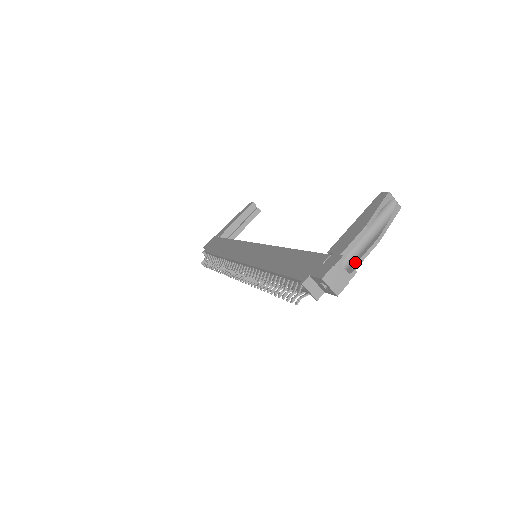
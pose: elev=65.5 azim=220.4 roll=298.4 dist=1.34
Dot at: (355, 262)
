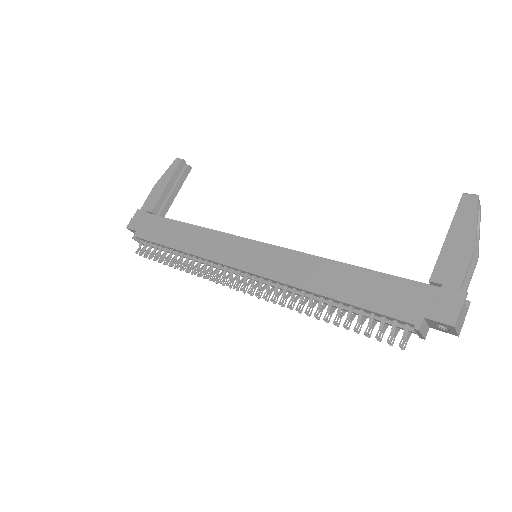
Dot at: (463, 289)
